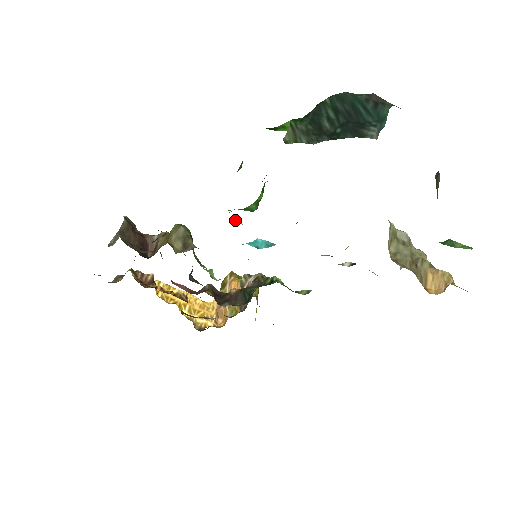
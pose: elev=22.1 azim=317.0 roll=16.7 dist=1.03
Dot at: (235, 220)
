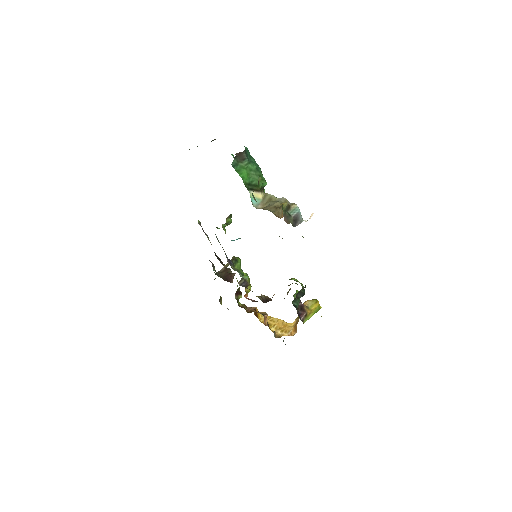
Dot at: (218, 228)
